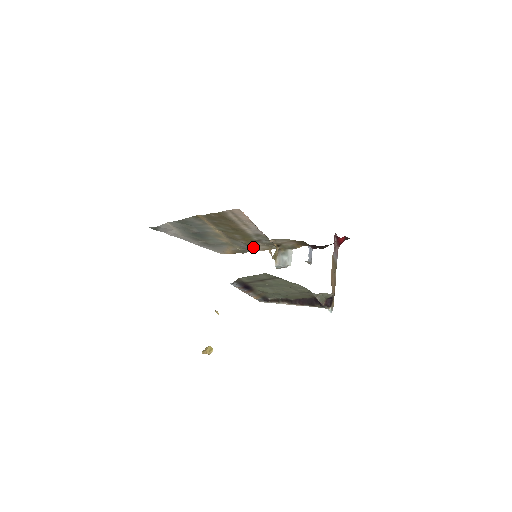
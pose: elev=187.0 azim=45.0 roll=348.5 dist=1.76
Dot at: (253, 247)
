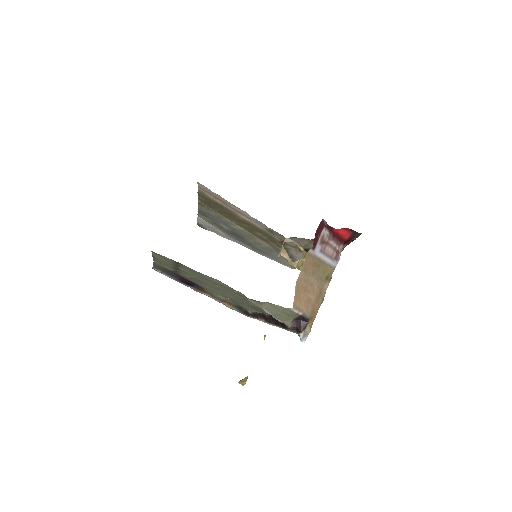
Dot at: (296, 255)
